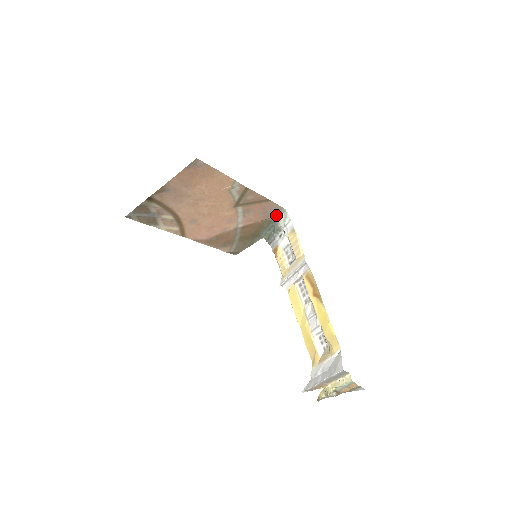
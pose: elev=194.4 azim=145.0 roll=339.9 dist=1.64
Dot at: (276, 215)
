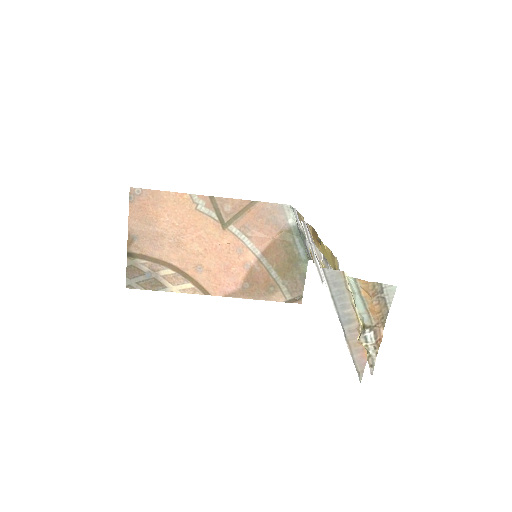
Dot at: (287, 219)
